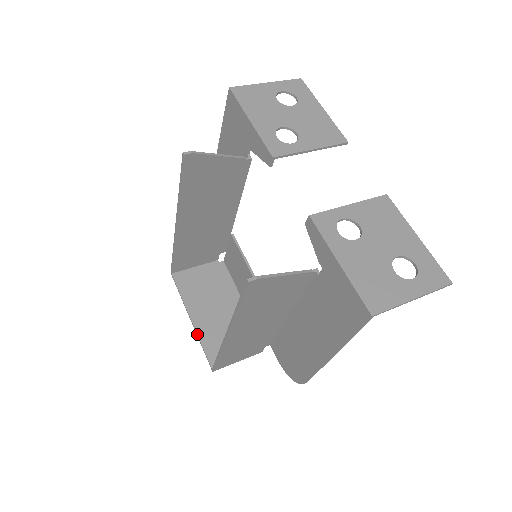
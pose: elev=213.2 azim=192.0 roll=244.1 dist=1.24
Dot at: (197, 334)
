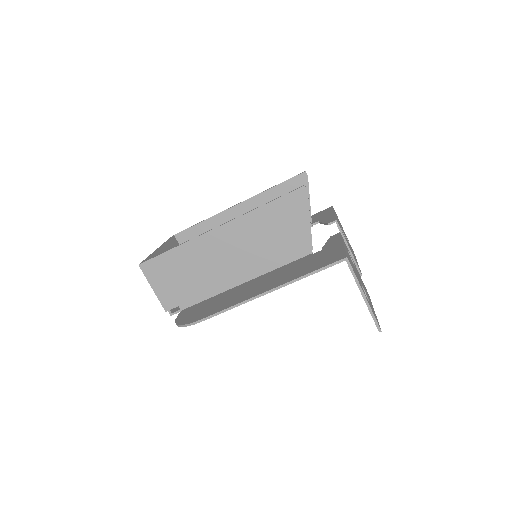
Dot at: (154, 252)
